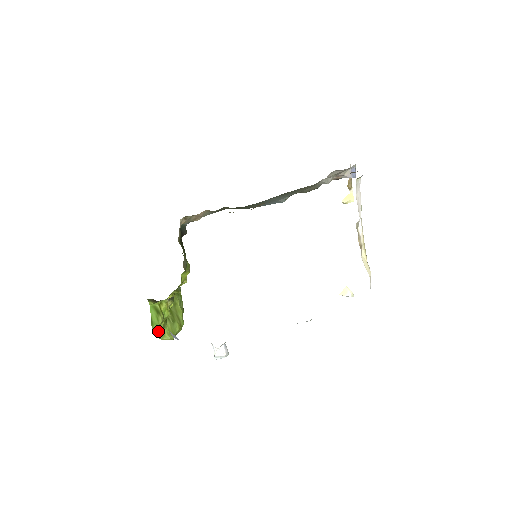
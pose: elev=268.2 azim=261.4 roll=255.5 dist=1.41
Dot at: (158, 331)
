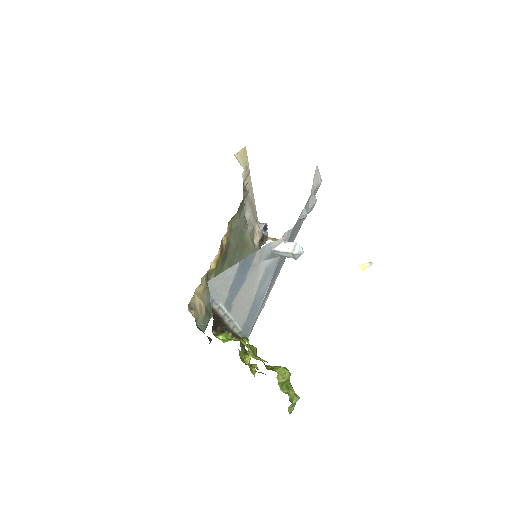
Dot at: occluded
